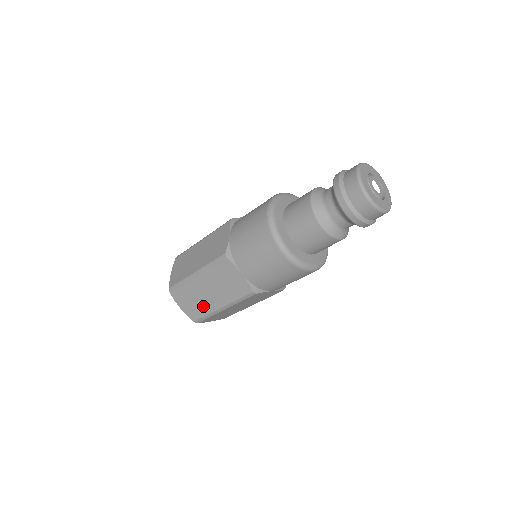
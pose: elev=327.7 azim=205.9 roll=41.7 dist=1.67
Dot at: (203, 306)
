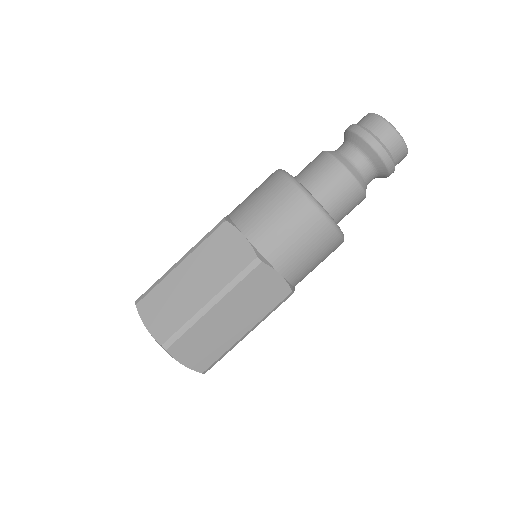
Dot at: (182, 309)
